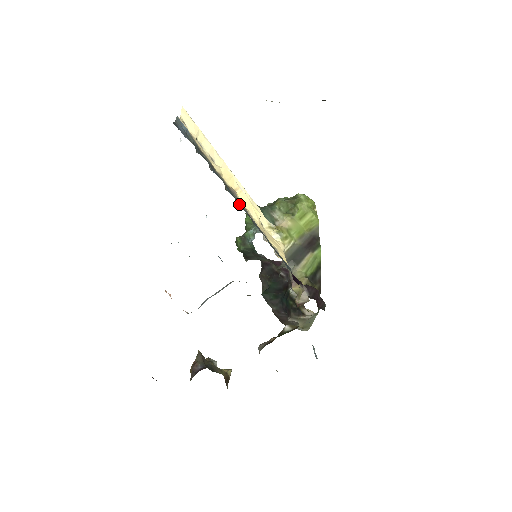
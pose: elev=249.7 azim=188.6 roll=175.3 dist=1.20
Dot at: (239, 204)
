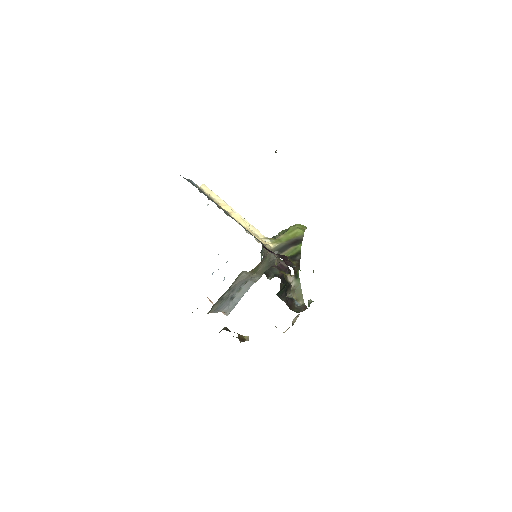
Dot at: (222, 209)
